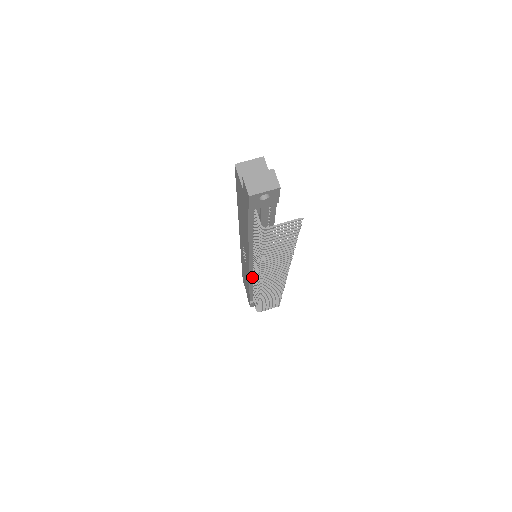
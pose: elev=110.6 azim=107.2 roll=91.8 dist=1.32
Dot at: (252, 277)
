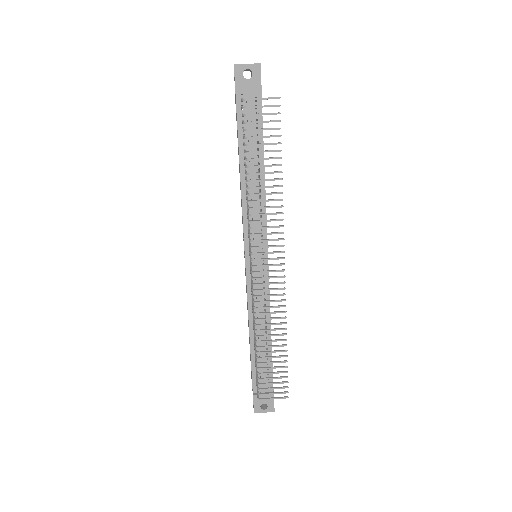
Dot at: (251, 294)
